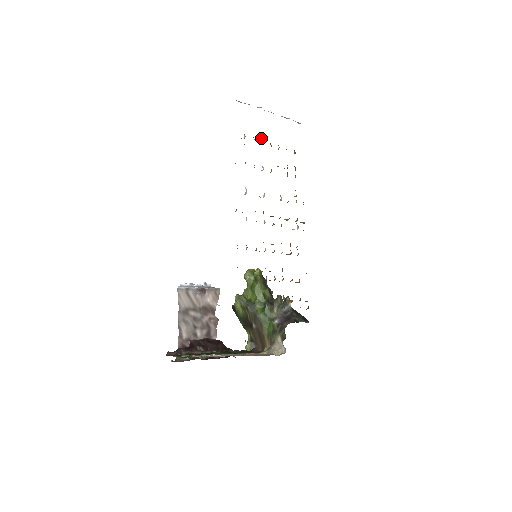
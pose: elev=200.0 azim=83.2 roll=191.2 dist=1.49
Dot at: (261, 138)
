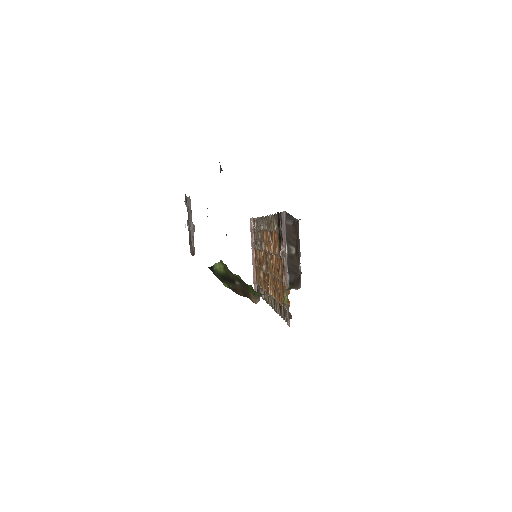
Dot at: (256, 246)
